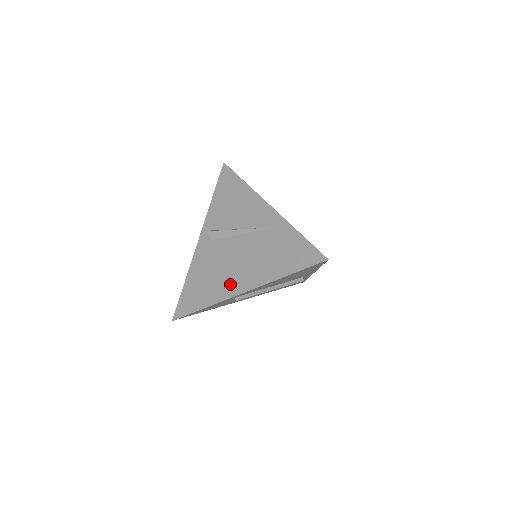
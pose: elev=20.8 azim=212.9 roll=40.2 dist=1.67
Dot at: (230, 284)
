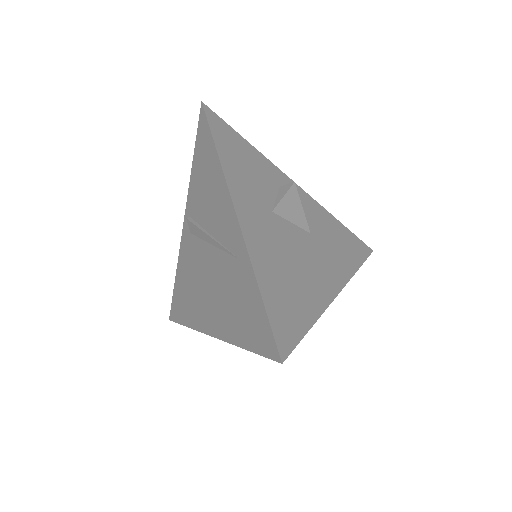
Dot at: (202, 313)
